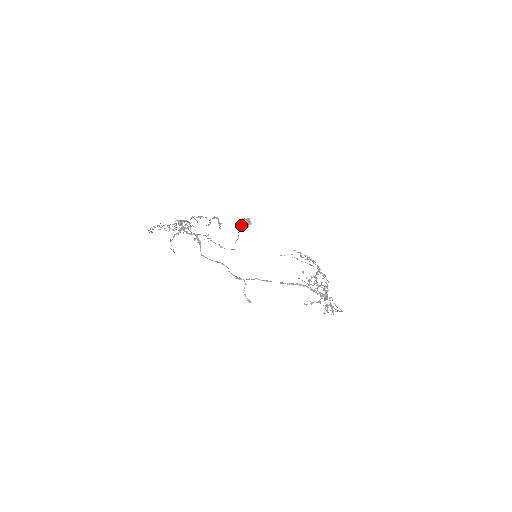
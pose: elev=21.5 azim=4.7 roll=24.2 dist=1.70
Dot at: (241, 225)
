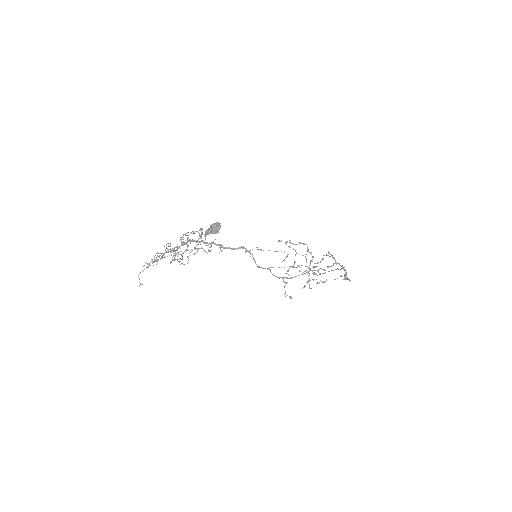
Dot at: (206, 232)
